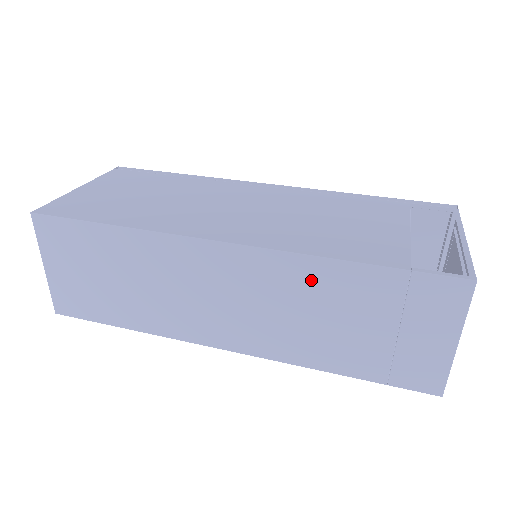
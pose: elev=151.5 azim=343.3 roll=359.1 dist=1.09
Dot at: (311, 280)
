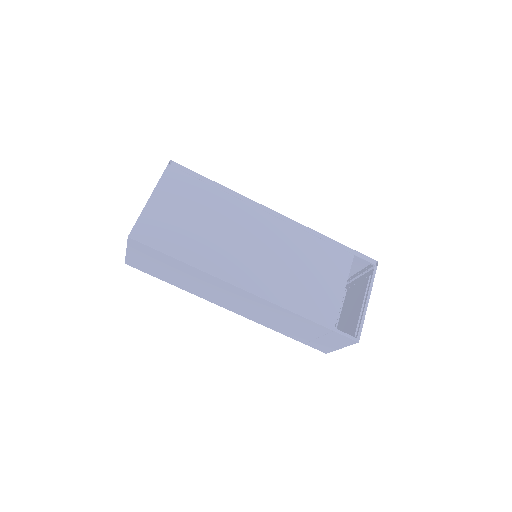
Dot at: (286, 315)
